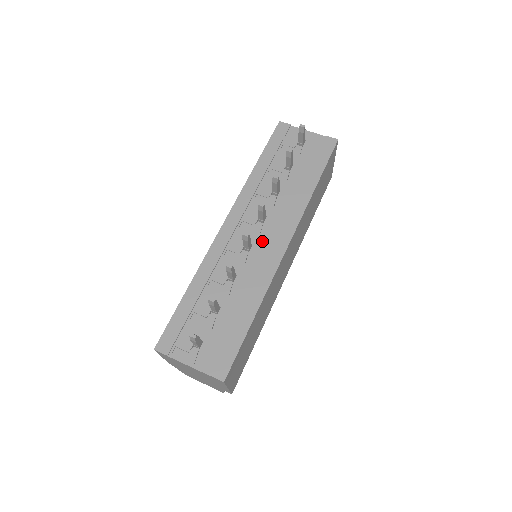
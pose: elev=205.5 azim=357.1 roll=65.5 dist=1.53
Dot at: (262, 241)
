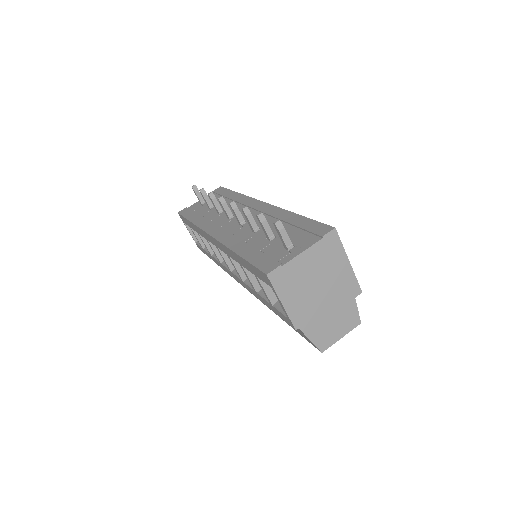
Dot at: occluded
